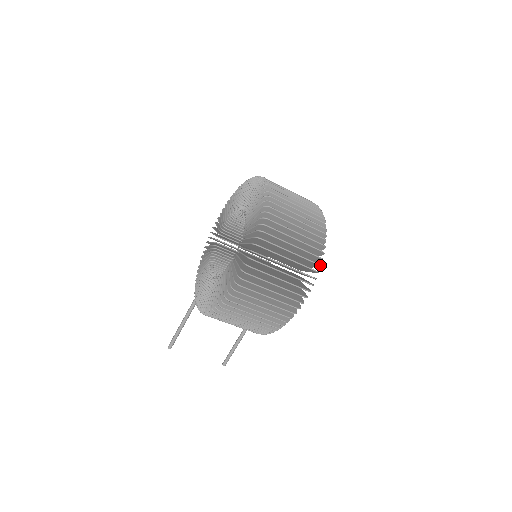
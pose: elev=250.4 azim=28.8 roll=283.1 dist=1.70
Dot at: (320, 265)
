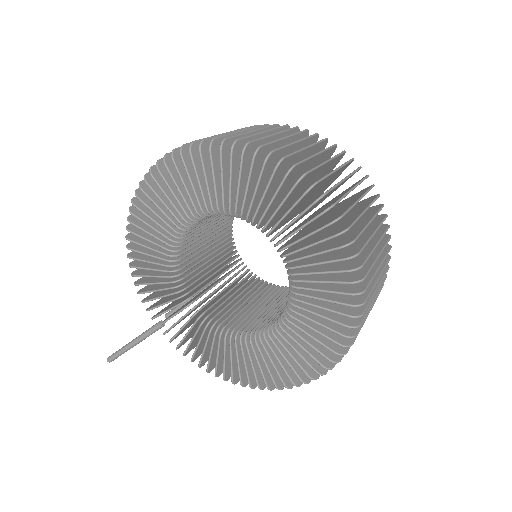
Dot at: occluded
